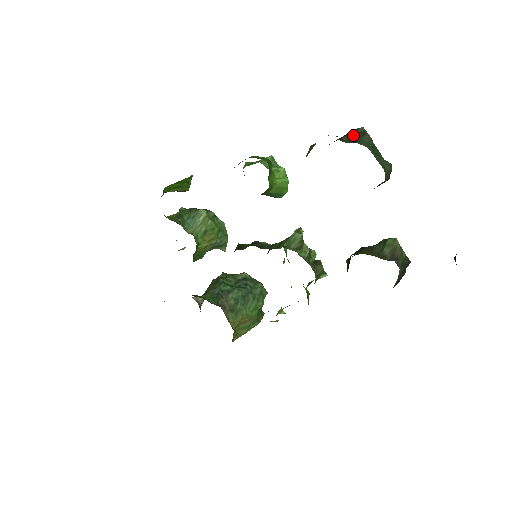
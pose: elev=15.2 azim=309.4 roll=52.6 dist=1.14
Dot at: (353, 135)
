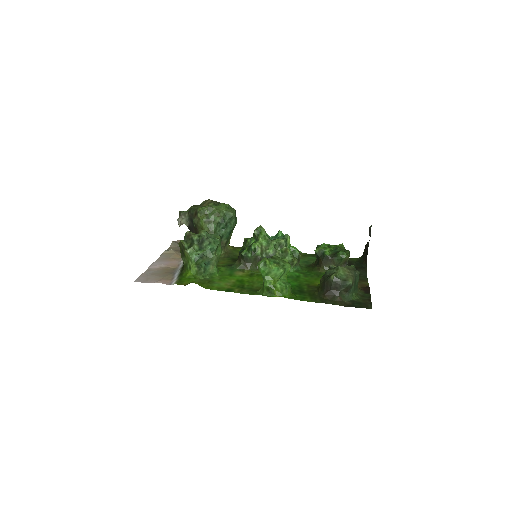
Dot at: (347, 289)
